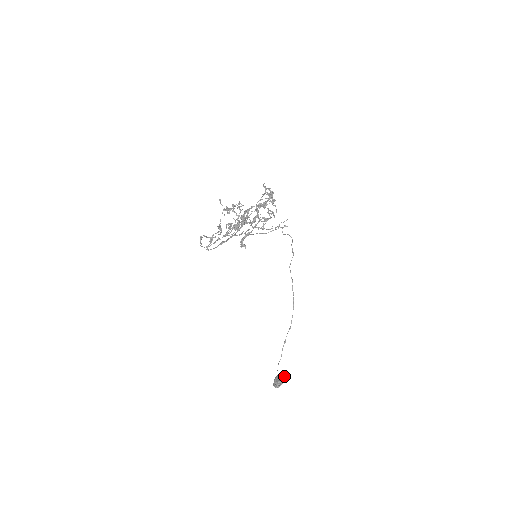
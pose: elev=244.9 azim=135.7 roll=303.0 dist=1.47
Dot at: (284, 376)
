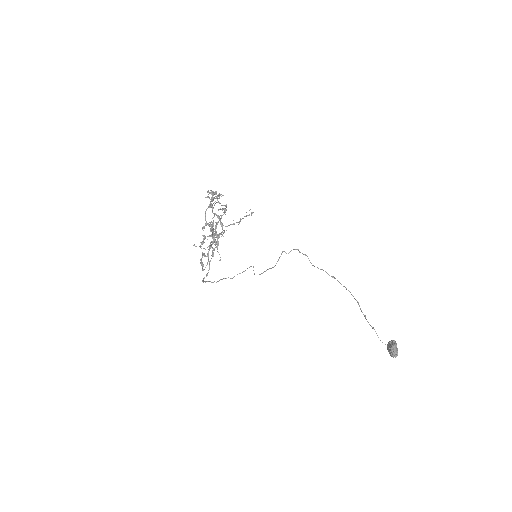
Dot at: (392, 341)
